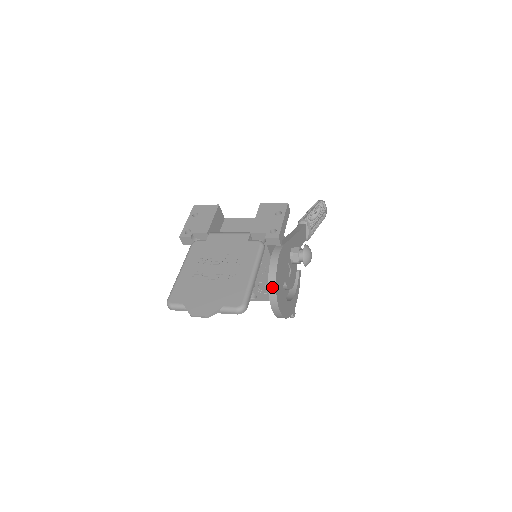
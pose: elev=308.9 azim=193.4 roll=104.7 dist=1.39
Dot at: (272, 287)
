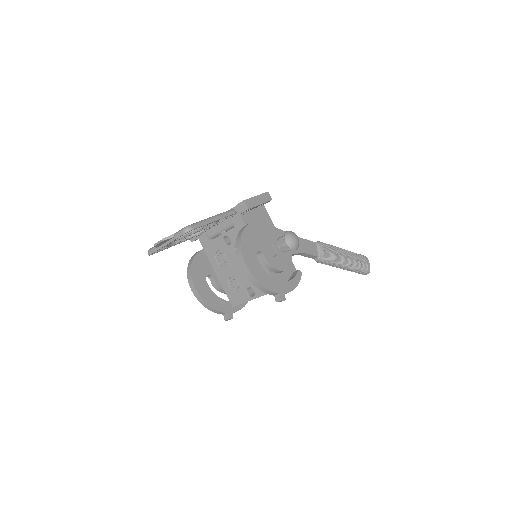
Dot at: (238, 242)
